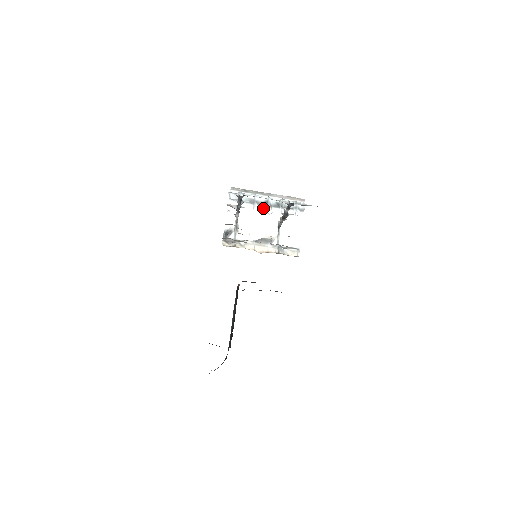
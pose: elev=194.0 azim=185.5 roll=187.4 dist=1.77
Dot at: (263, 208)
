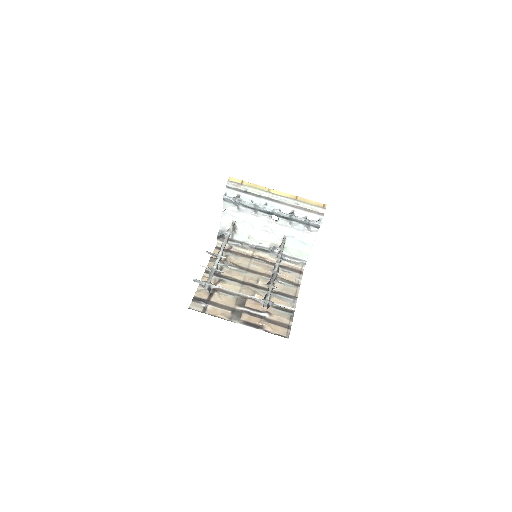
Dot at: (267, 215)
